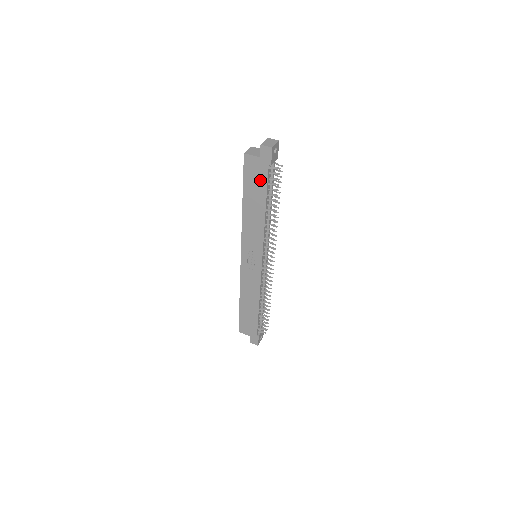
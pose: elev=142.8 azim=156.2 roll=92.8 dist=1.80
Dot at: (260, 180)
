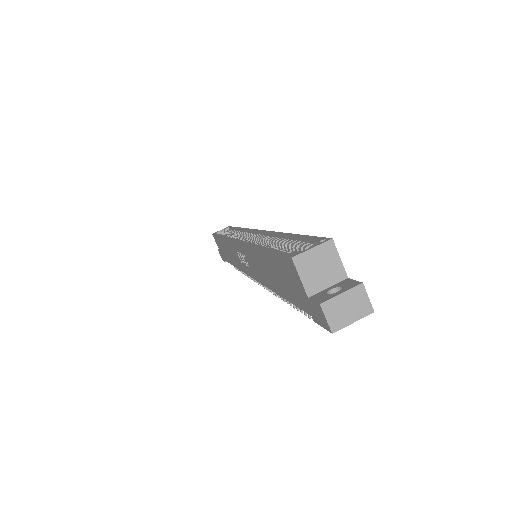
Dot at: (291, 291)
